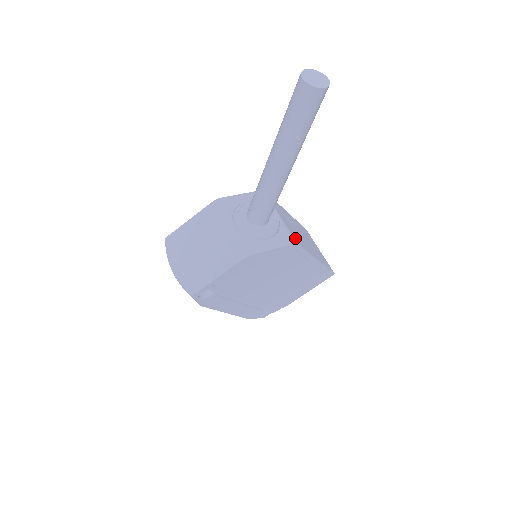
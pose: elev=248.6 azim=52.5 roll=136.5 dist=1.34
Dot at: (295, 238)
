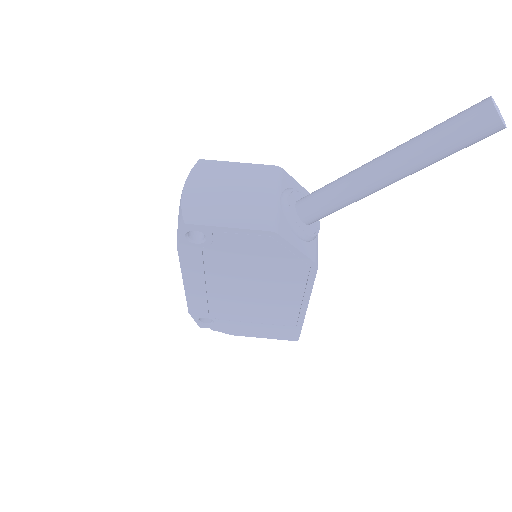
Dot at: occluded
